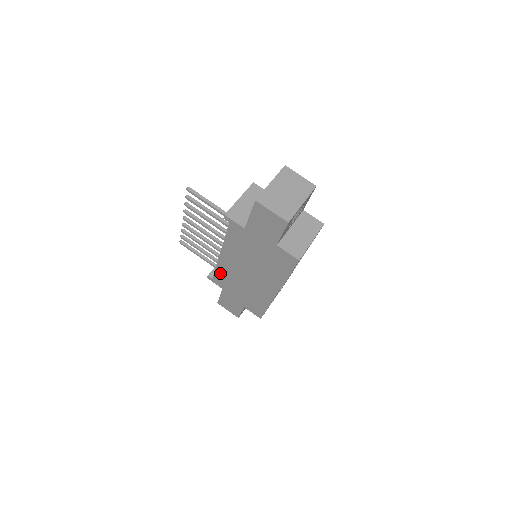
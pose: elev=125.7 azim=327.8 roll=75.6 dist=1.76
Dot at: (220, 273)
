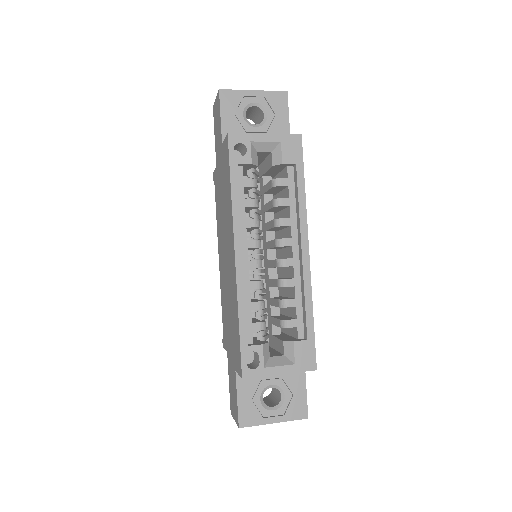
Dot at: (223, 308)
